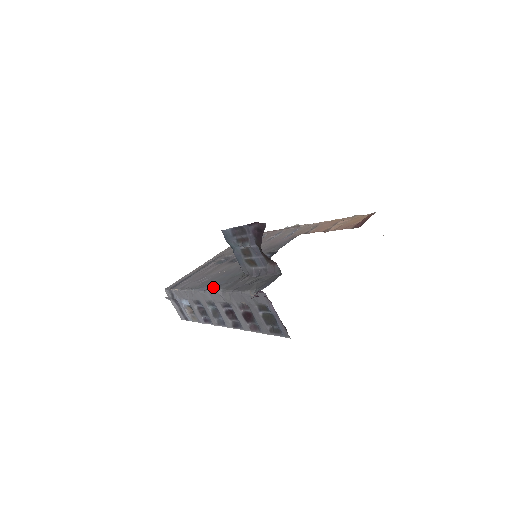
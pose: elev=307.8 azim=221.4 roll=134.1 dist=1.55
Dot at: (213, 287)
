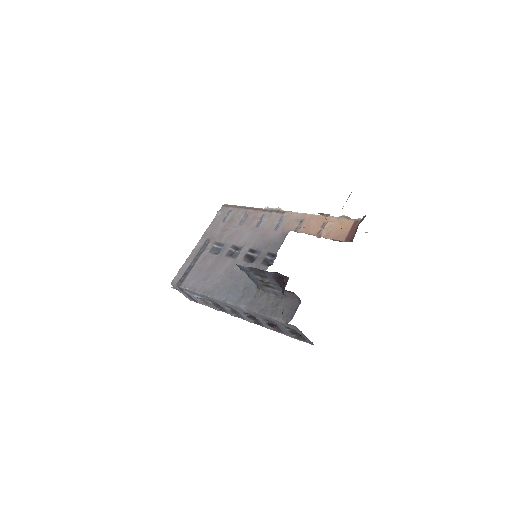
Dot at: (232, 299)
